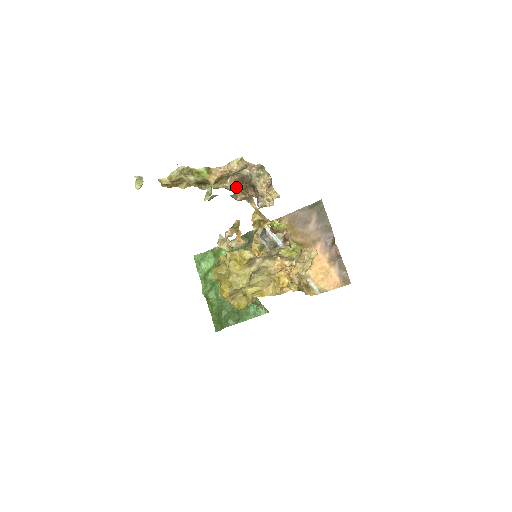
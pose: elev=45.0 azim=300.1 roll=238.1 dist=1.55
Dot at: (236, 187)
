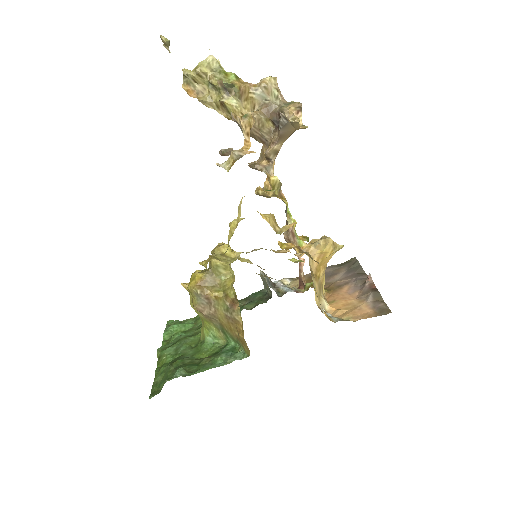
Dot at: (260, 119)
